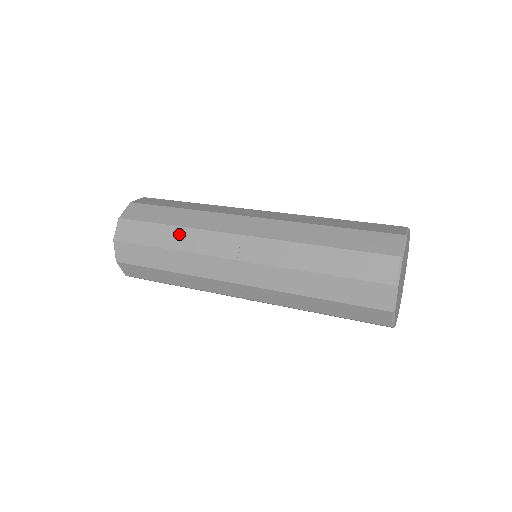
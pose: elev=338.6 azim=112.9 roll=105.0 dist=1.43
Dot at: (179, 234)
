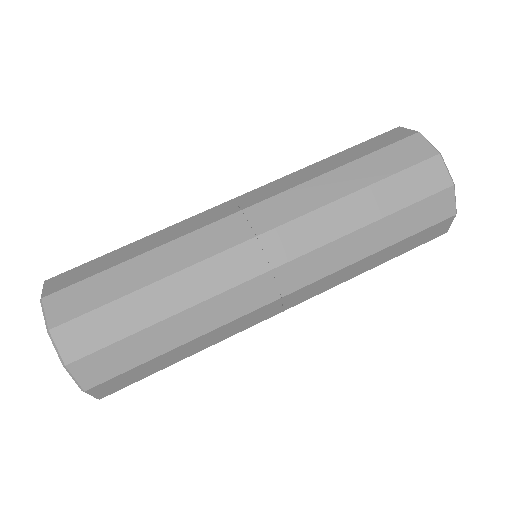
Dot at: (168, 290)
